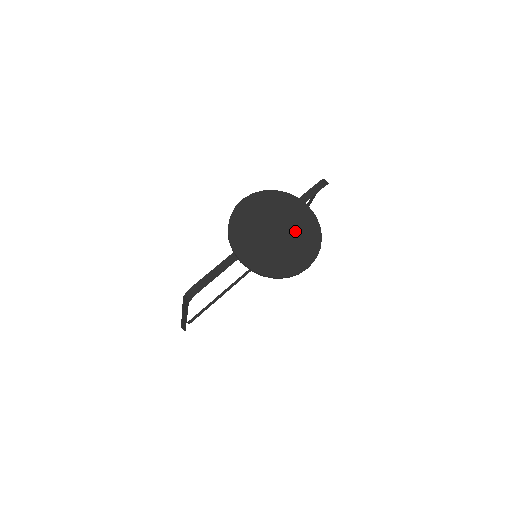
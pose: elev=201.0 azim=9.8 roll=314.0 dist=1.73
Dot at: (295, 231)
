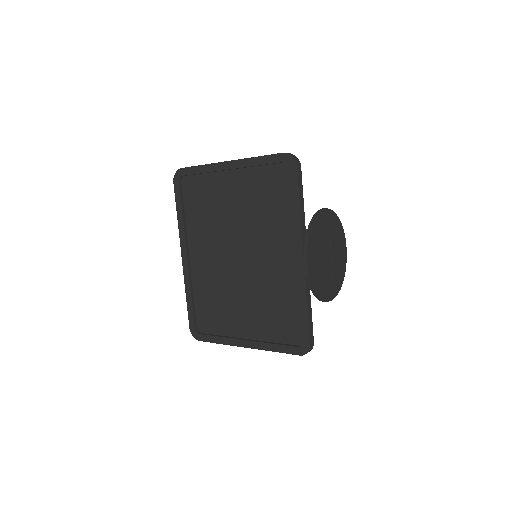
Dot at: (332, 238)
